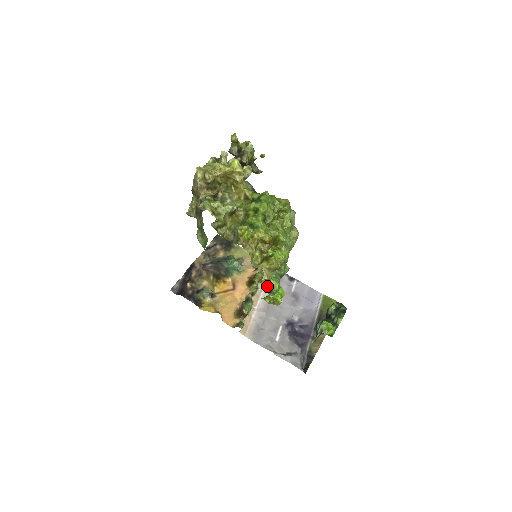
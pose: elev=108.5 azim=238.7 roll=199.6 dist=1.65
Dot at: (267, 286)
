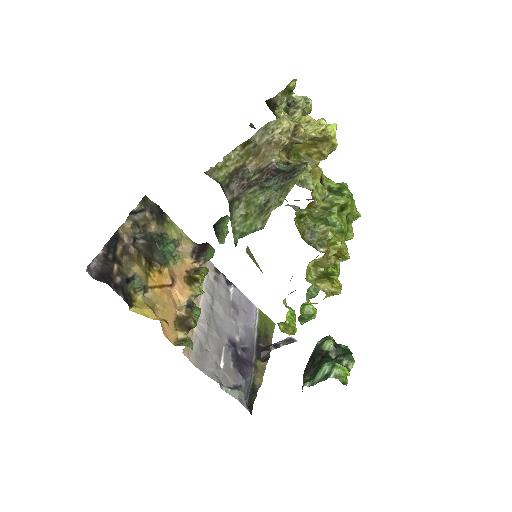
Dot at: (304, 311)
